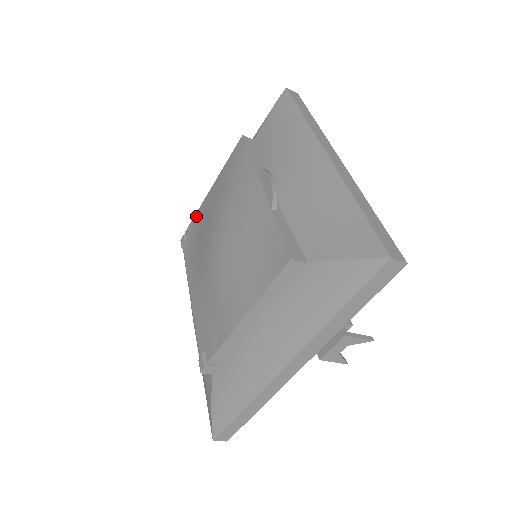
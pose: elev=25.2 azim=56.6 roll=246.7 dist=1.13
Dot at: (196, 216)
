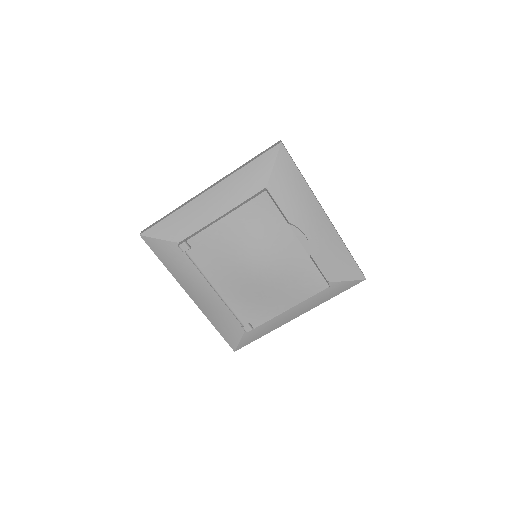
Dot at: (205, 233)
